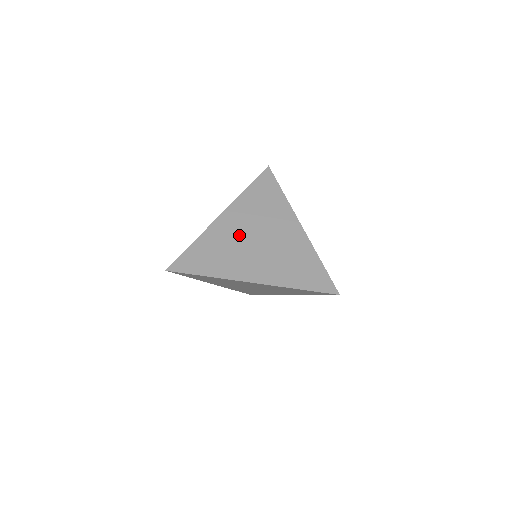
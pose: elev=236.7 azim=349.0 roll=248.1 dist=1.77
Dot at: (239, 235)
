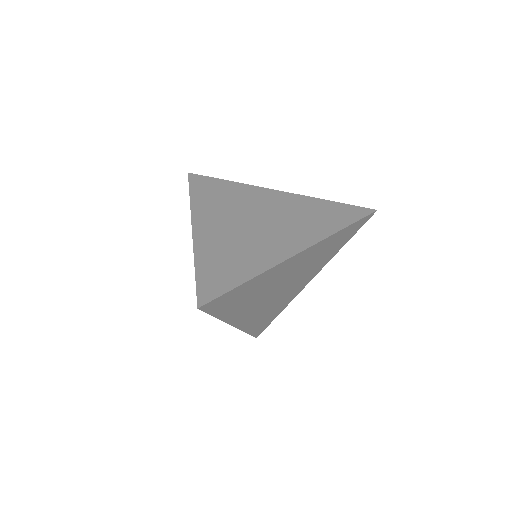
Dot at: (233, 230)
